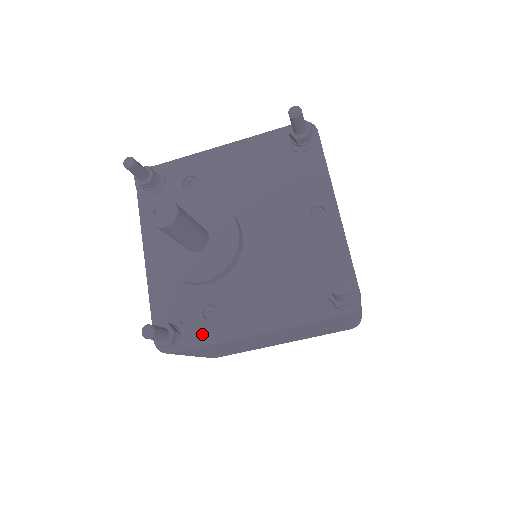
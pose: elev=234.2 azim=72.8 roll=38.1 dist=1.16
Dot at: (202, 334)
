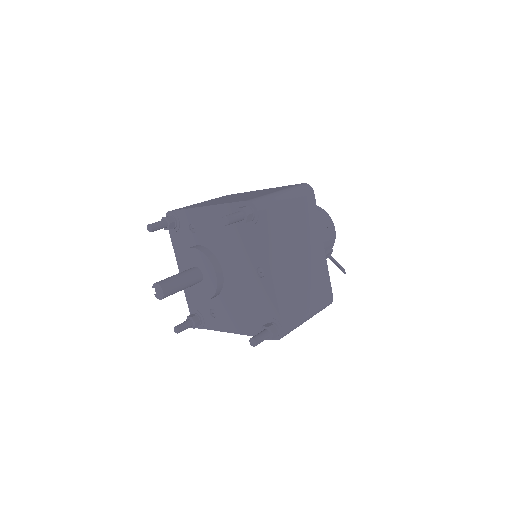
Dot at: (211, 324)
